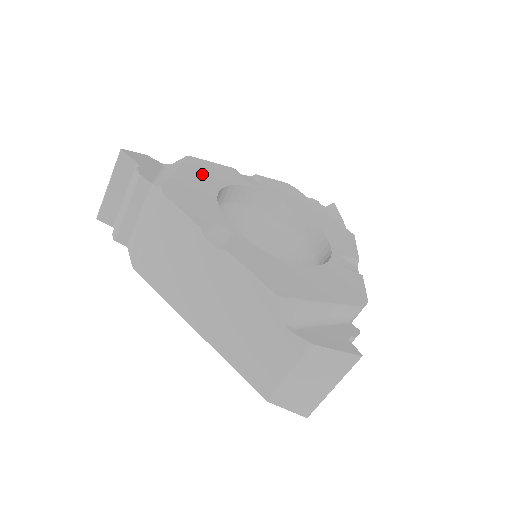
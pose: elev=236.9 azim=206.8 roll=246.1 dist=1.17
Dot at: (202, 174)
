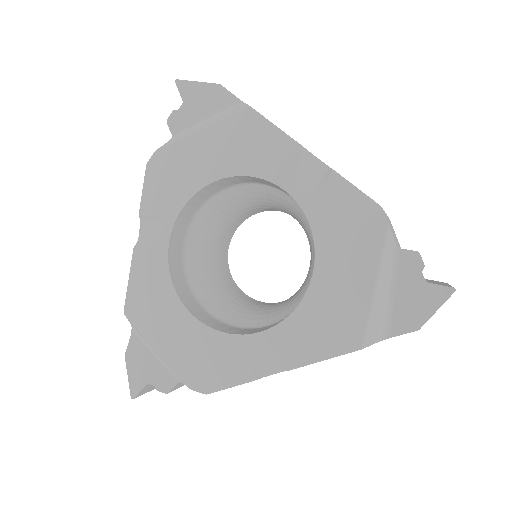
Dot at: (158, 315)
